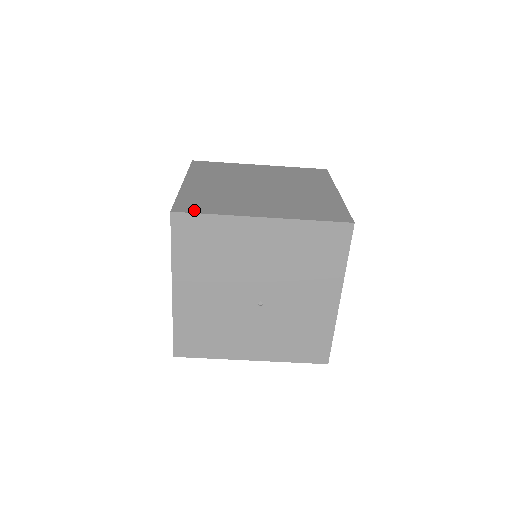
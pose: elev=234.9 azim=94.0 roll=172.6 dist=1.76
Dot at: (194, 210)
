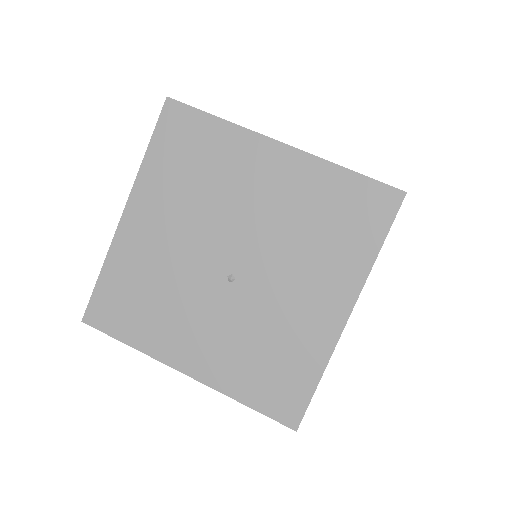
Dot at: occluded
